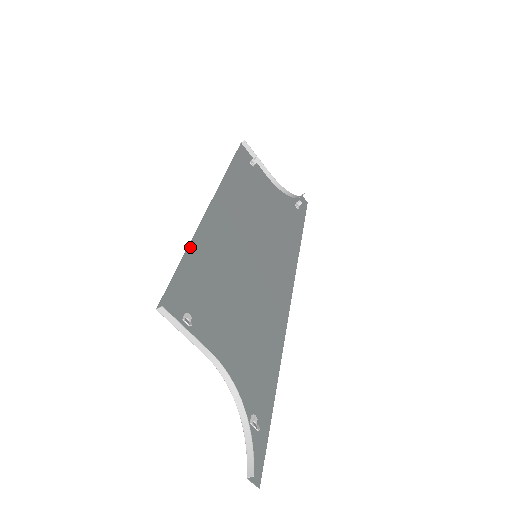
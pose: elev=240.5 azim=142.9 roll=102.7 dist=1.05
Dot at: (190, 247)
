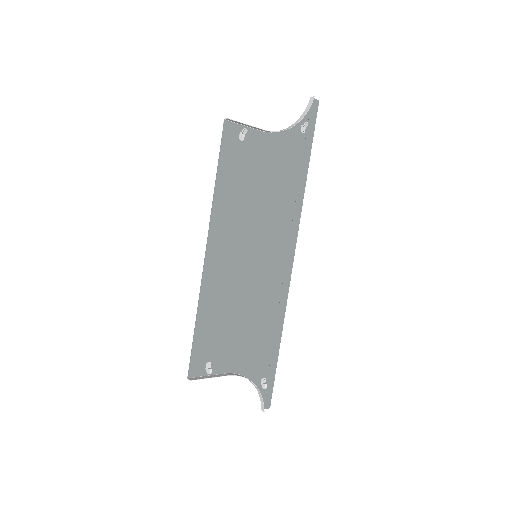
Dot at: (198, 313)
